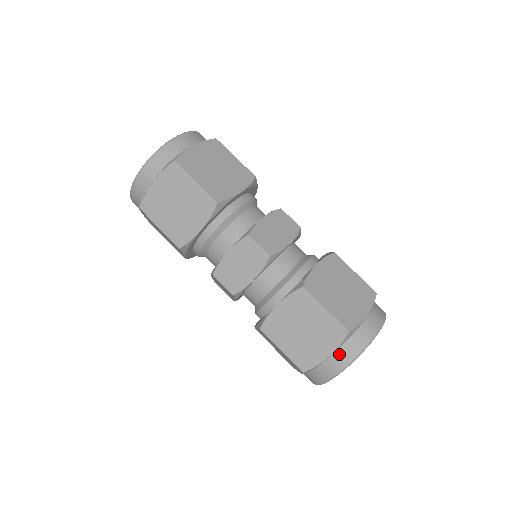
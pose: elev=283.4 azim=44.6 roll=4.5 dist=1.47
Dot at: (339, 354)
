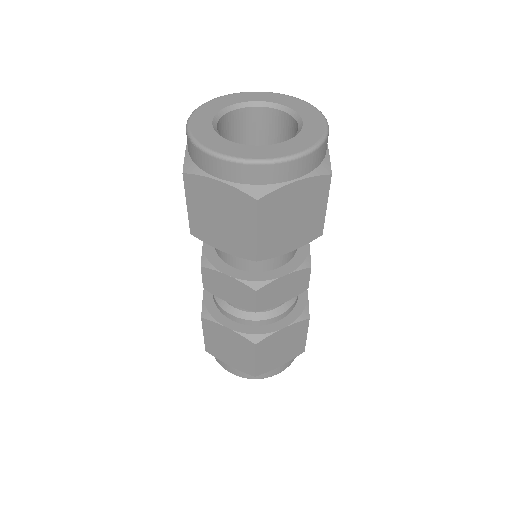
Dot at: (237, 370)
